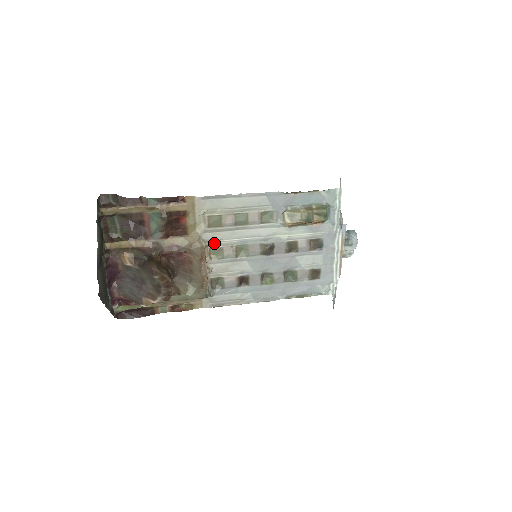
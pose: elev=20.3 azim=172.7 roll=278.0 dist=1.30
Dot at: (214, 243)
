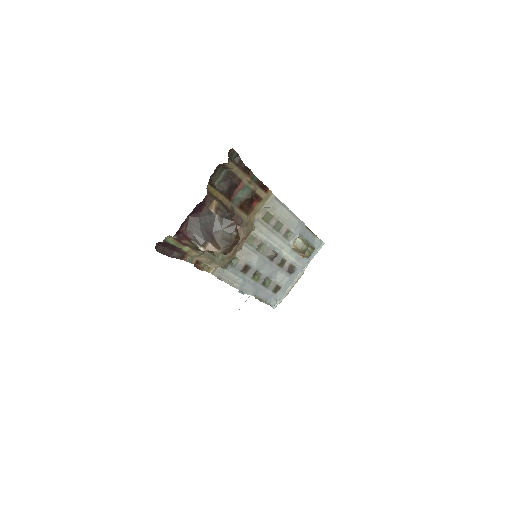
Dot at: (255, 231)
